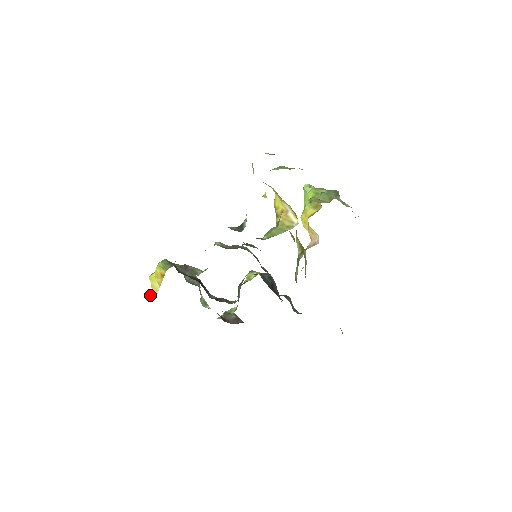
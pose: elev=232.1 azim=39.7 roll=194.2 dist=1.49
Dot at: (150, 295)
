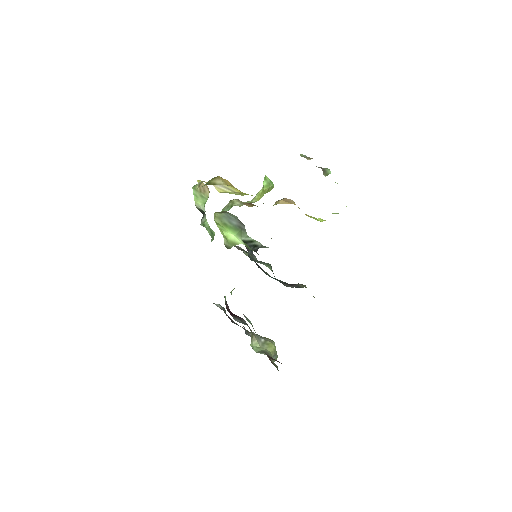
Dot at: occluded
